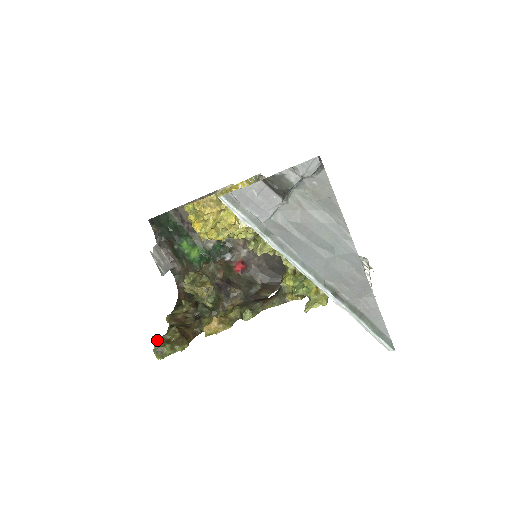
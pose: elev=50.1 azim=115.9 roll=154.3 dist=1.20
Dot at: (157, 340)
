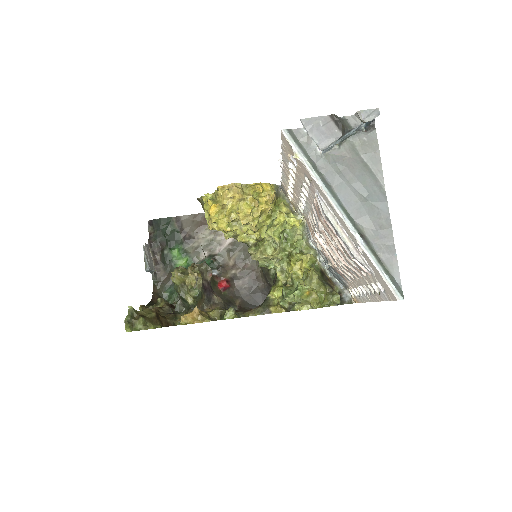
Dot at: (132, 311)
